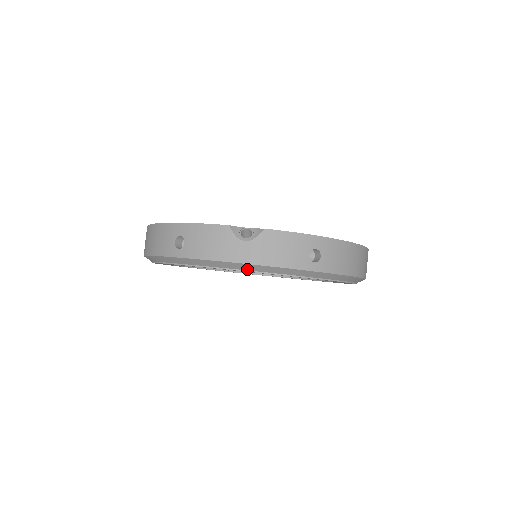
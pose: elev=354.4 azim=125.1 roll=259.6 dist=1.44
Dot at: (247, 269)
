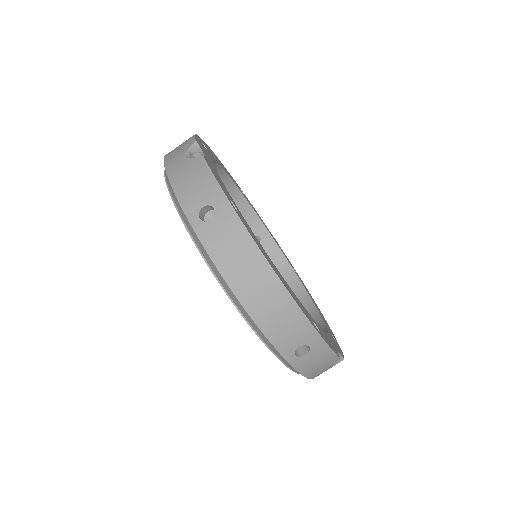
Dot at: occluded
